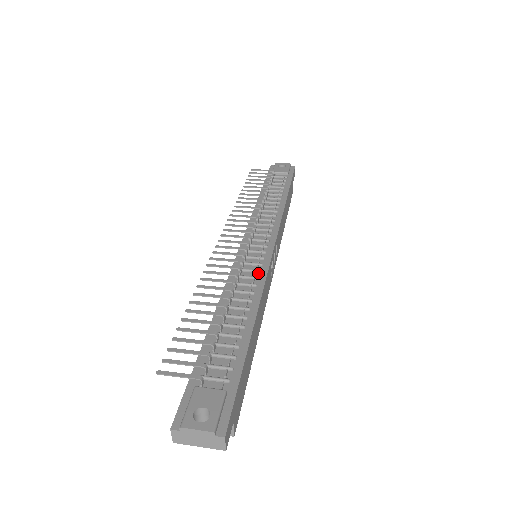
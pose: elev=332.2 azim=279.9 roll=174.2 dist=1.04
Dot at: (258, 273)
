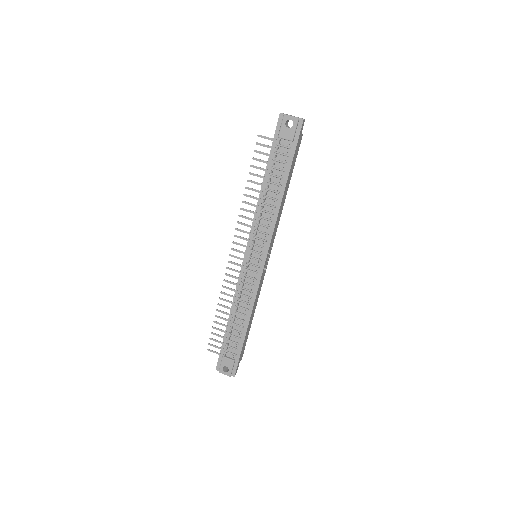
Dot at: (253, 286)
